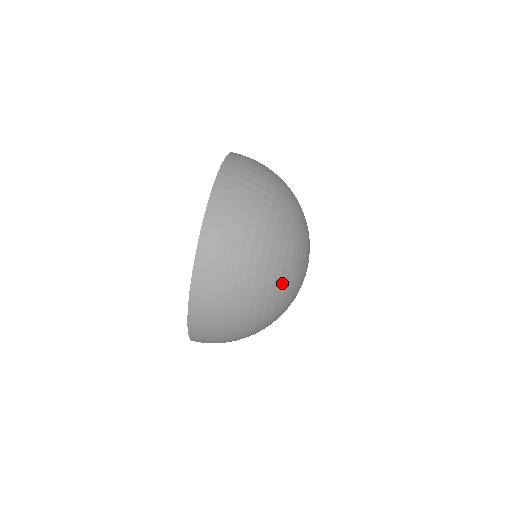
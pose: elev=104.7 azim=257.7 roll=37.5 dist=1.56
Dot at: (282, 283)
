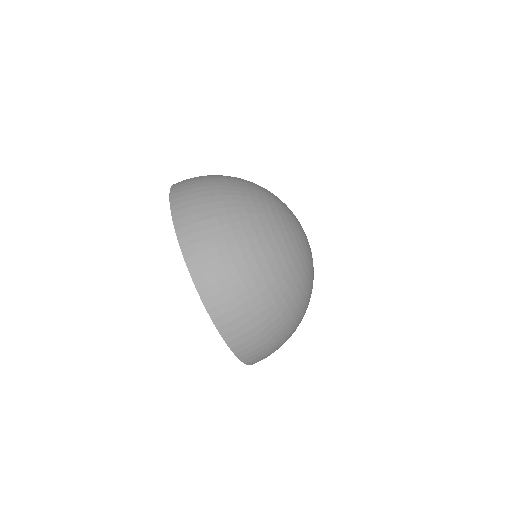
Dot at: occluded
